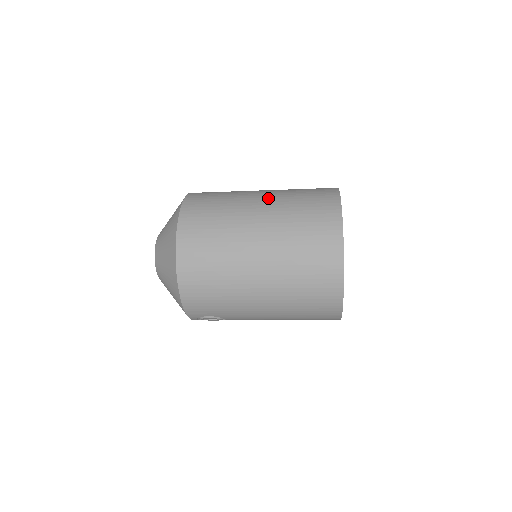
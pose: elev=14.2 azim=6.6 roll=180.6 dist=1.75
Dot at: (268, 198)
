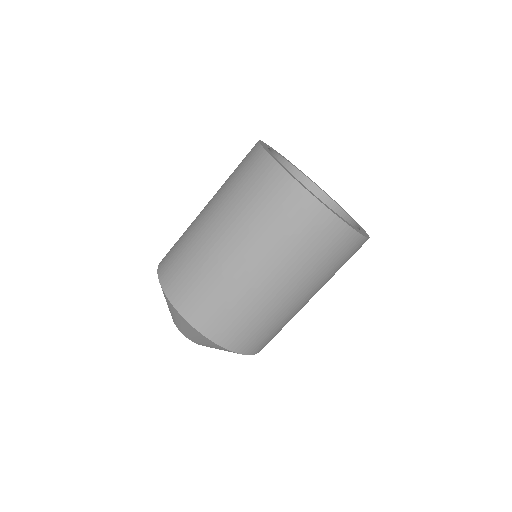
Dot at: (262, 263)
